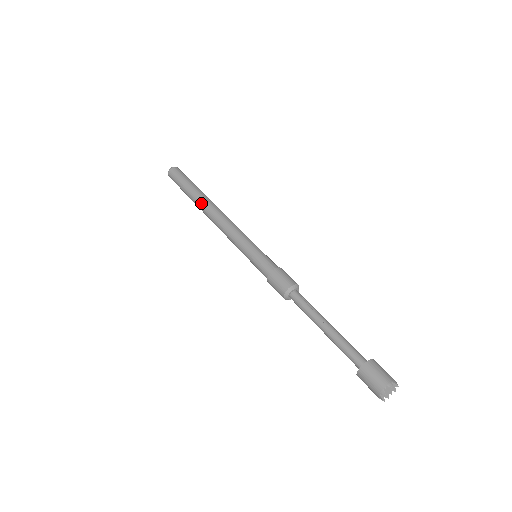
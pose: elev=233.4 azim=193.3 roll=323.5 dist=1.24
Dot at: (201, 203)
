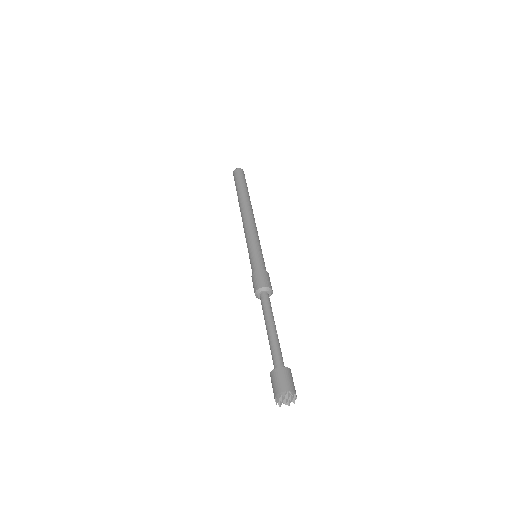
Dot at: (244, 200)
